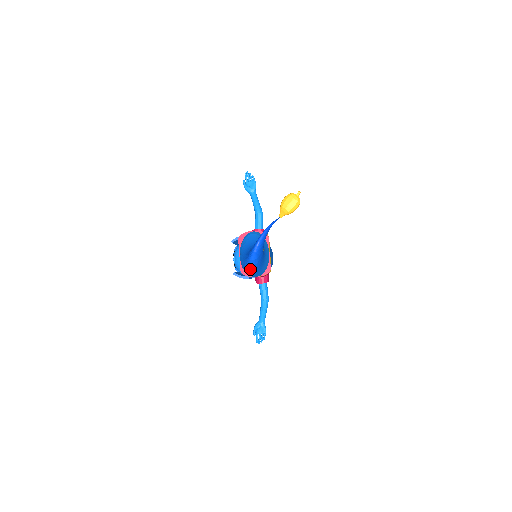
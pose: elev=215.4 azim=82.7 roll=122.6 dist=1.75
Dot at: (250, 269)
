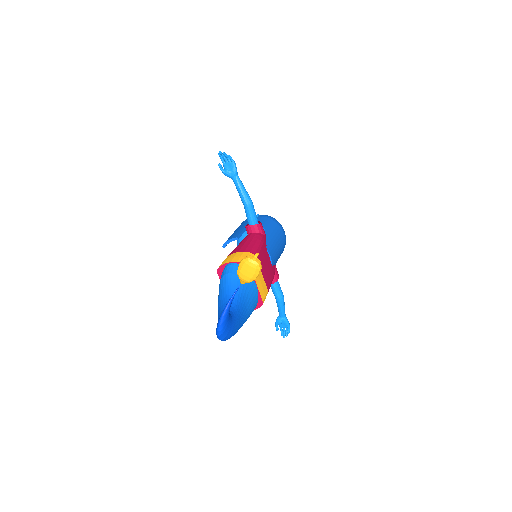
Dot at: occluded
